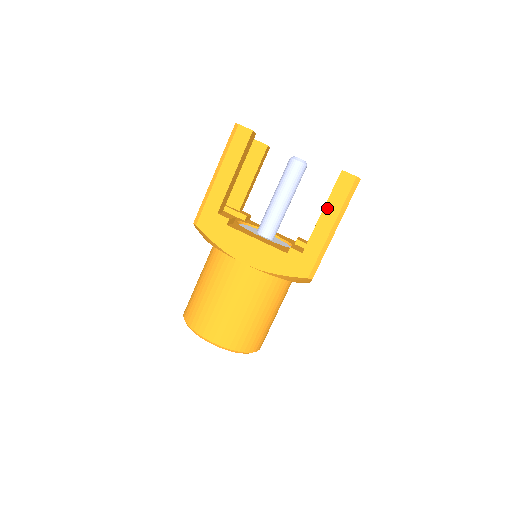
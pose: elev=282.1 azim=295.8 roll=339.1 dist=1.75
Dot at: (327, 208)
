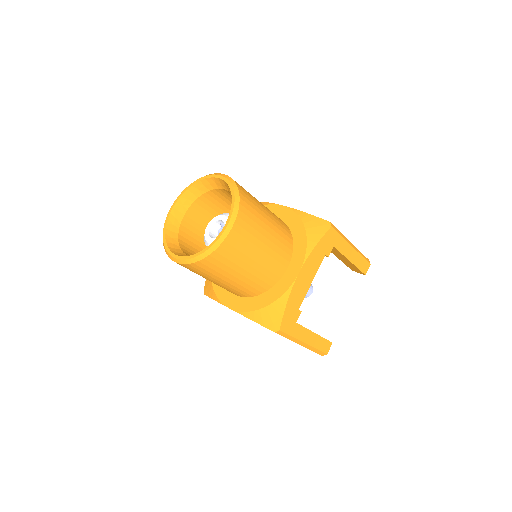
Dot at: occluded
